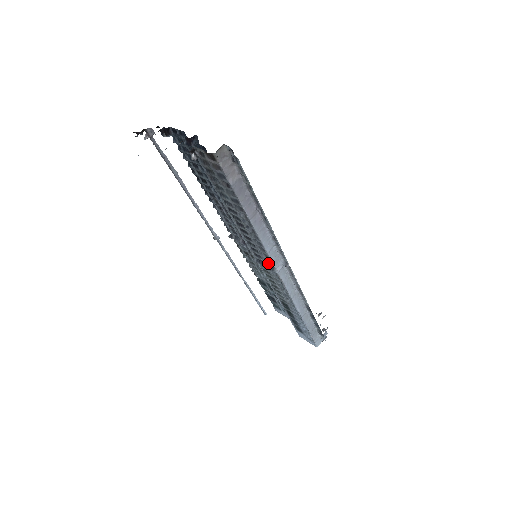
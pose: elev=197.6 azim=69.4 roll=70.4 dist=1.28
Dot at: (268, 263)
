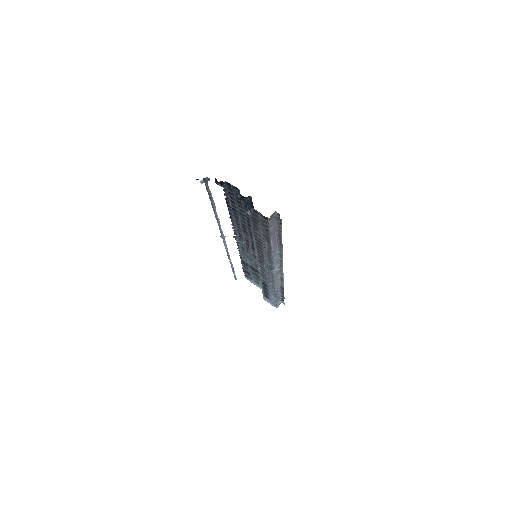
Dot at: (269, 265)
